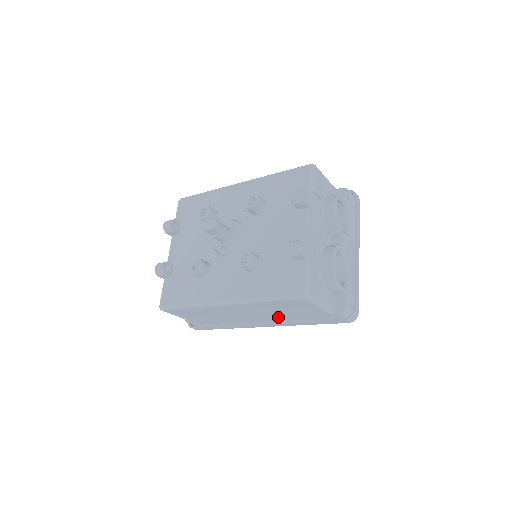
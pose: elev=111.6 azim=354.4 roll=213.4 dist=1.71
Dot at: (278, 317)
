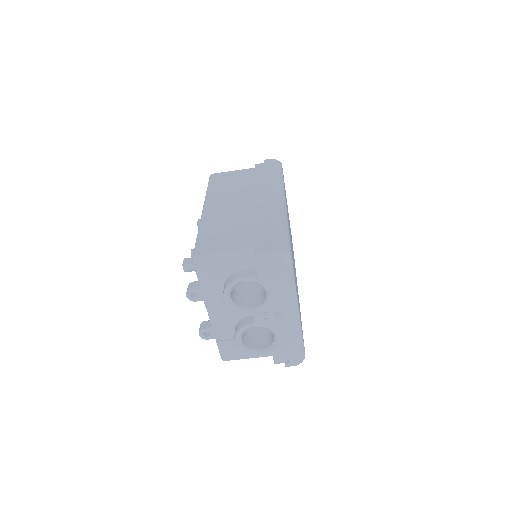
Dot at: occluded
